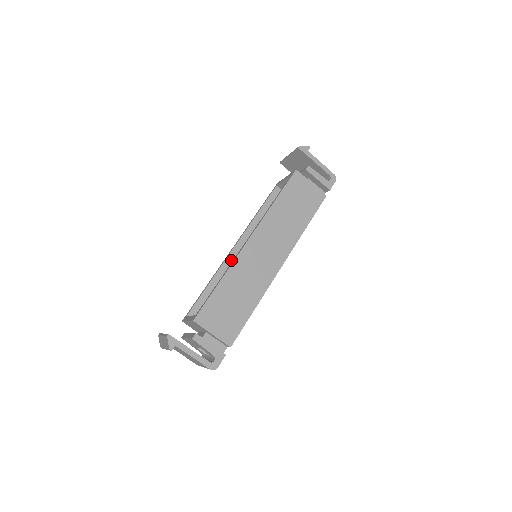
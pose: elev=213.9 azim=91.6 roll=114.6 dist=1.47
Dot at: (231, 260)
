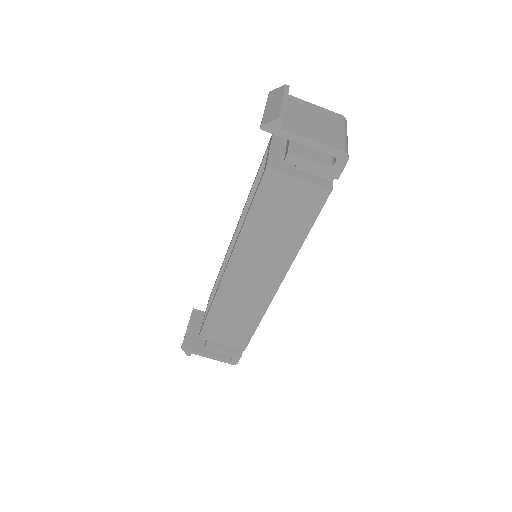
Dot at: occluded
